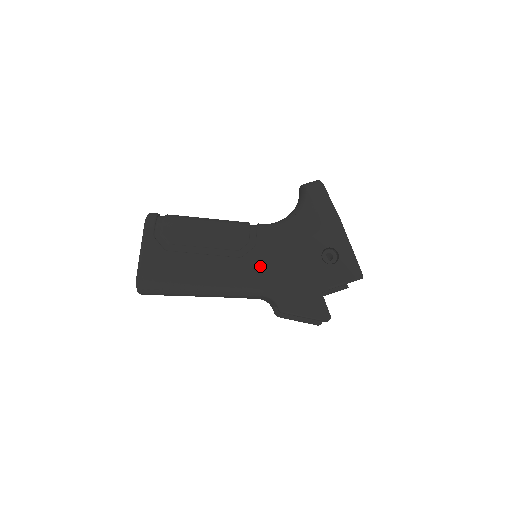
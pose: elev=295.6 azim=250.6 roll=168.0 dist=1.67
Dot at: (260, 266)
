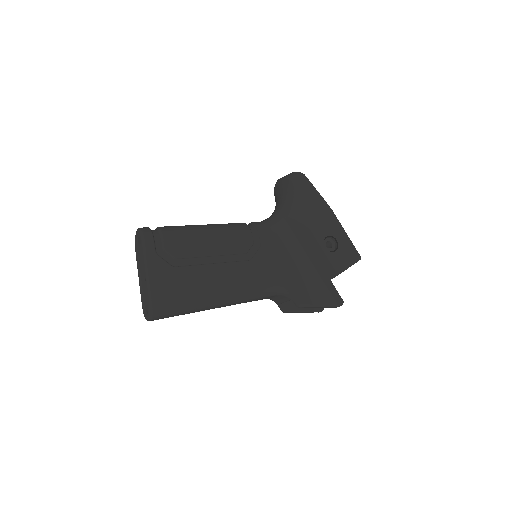
Dot at: (271, 265)
